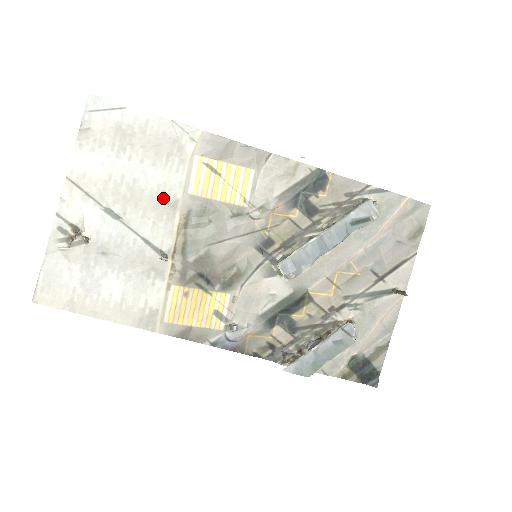
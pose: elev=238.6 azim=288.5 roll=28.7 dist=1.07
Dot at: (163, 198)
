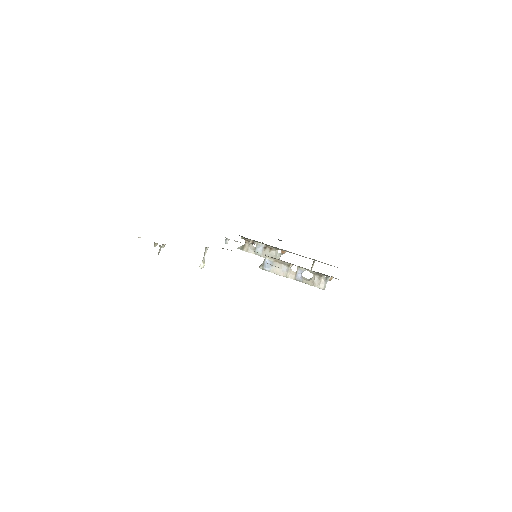
Dot at: occluded
